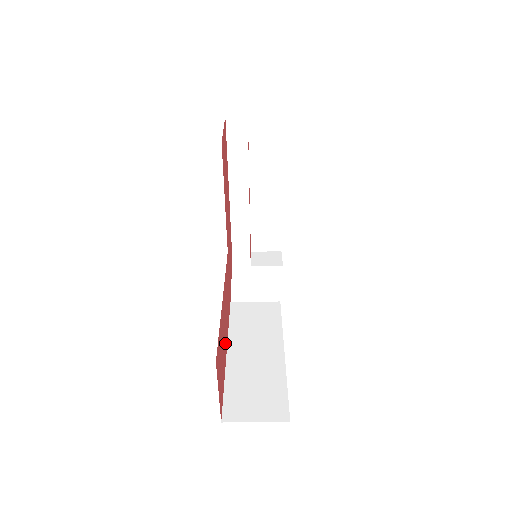
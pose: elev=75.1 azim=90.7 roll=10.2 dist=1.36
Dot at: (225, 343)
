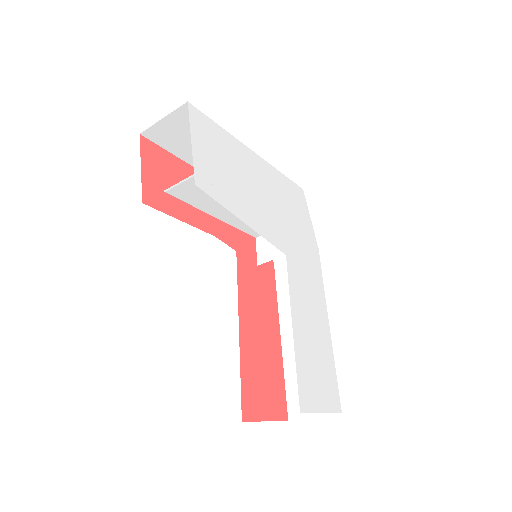
Dot at: (271, 339)
